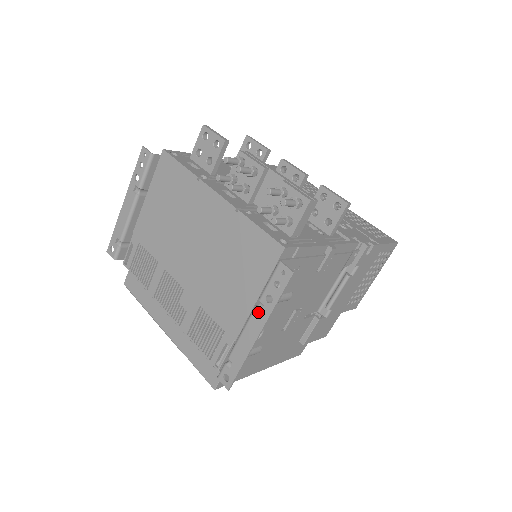
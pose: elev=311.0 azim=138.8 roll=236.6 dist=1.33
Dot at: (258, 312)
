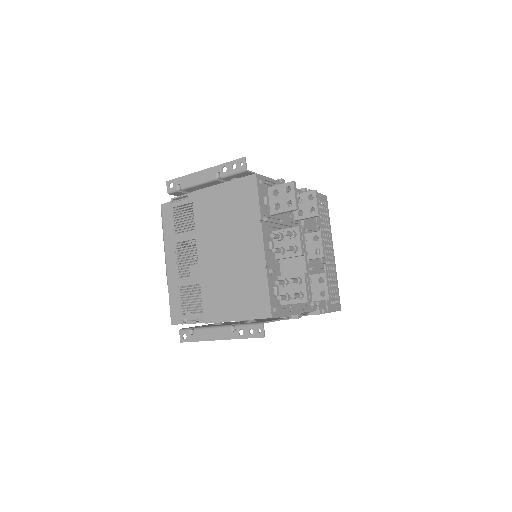
Dot at: (230, 330)
